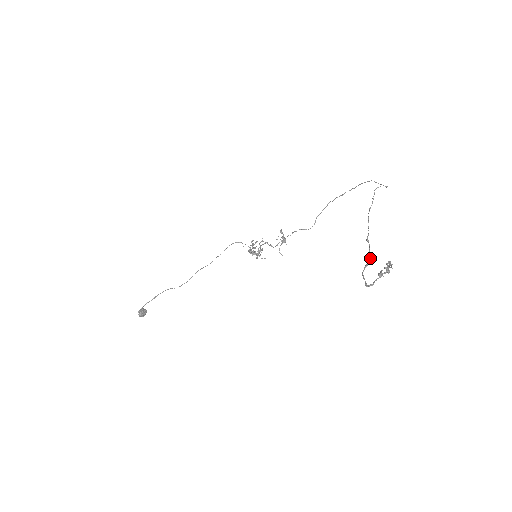
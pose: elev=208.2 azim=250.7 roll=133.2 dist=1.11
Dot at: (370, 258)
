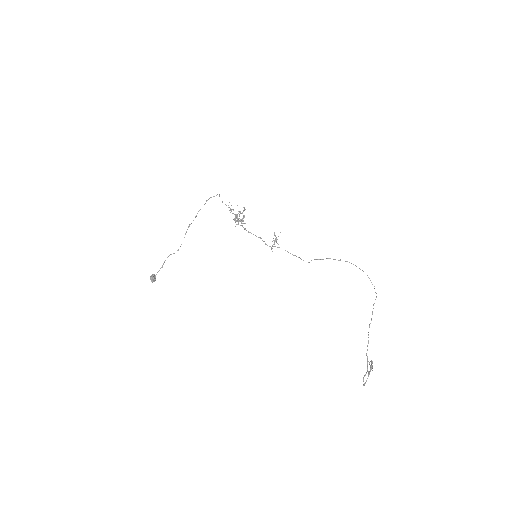
Dot at: occluded
